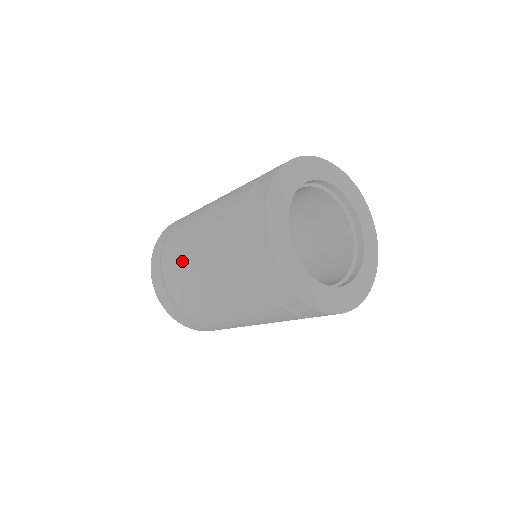
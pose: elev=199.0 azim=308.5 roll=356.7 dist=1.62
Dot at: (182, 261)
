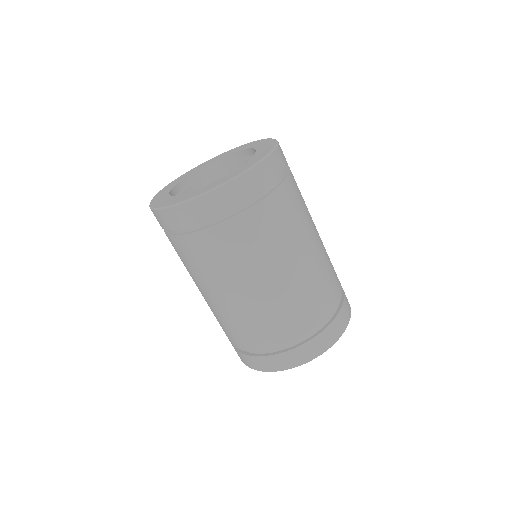
Dot at: (205, 273)
